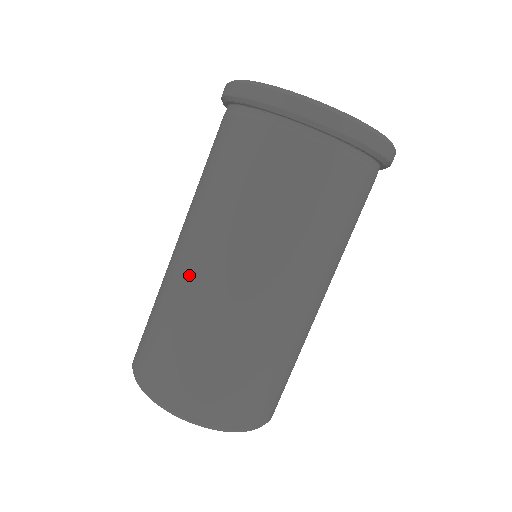
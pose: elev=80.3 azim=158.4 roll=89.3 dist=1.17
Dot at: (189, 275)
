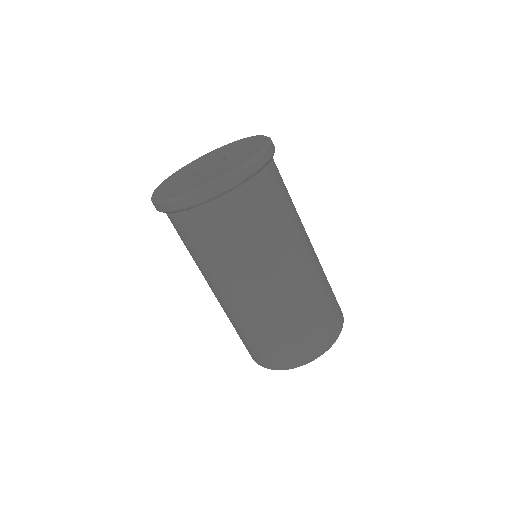
Dot at: (263, 303)
